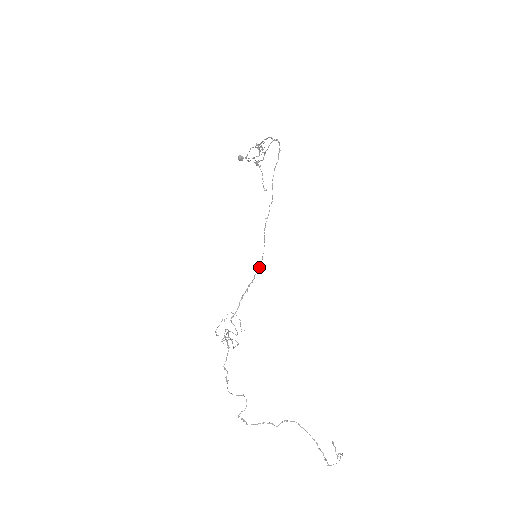
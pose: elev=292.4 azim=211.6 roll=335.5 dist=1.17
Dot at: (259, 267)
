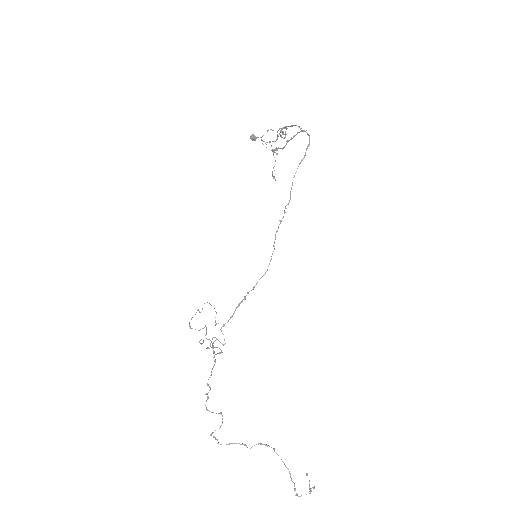
Dot at: (263, 275)
